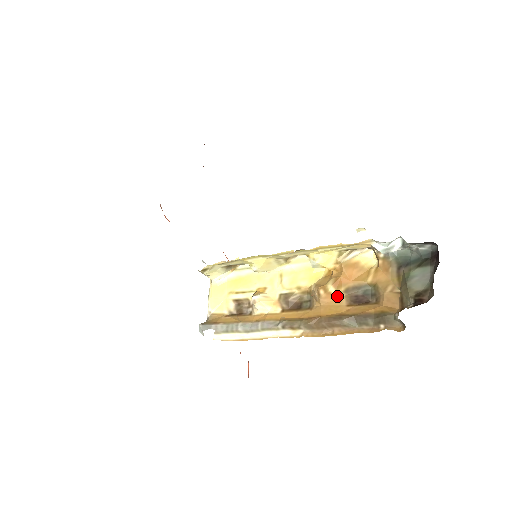
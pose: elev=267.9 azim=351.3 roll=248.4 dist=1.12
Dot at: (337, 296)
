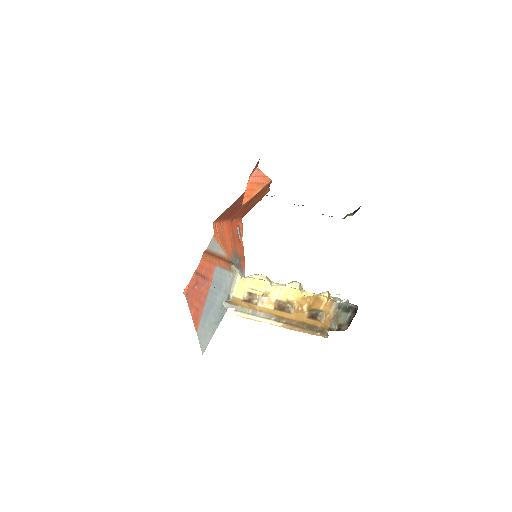
Dot at: (305, 312)
